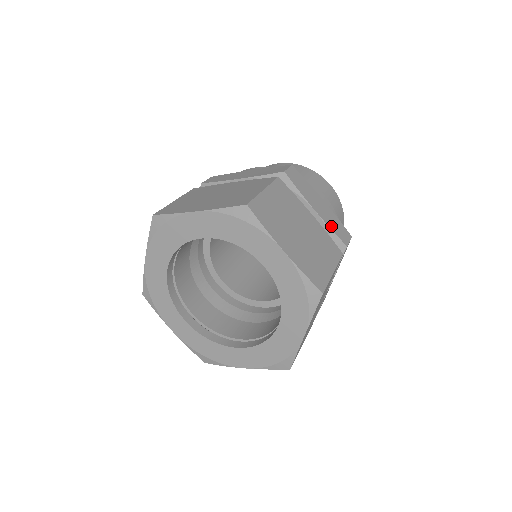
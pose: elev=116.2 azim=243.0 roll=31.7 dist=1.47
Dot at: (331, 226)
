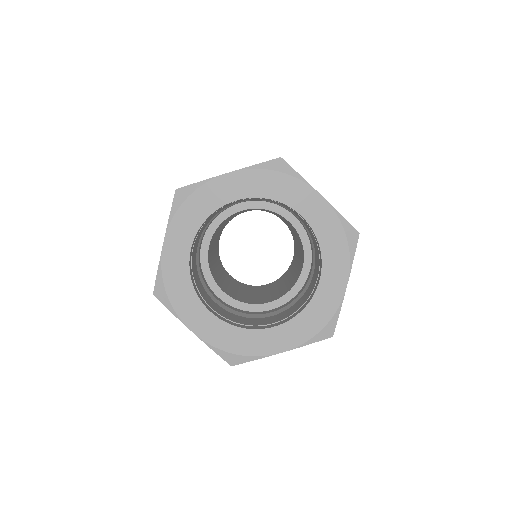
Dot at: occluded
